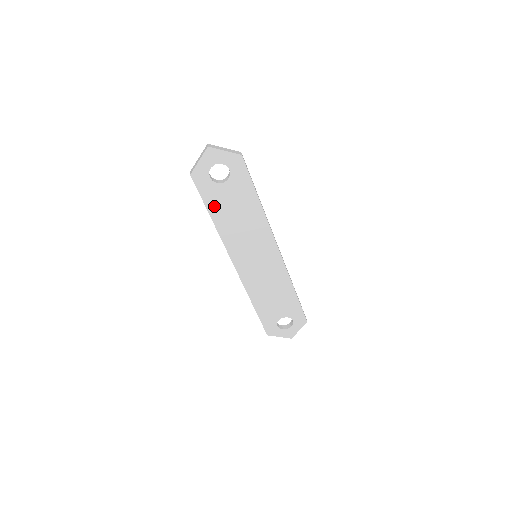
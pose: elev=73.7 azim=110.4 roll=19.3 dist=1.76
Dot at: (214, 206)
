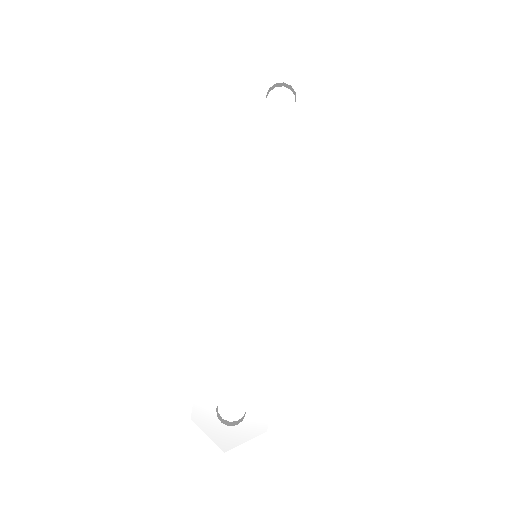
Dot at: (247, 139)
